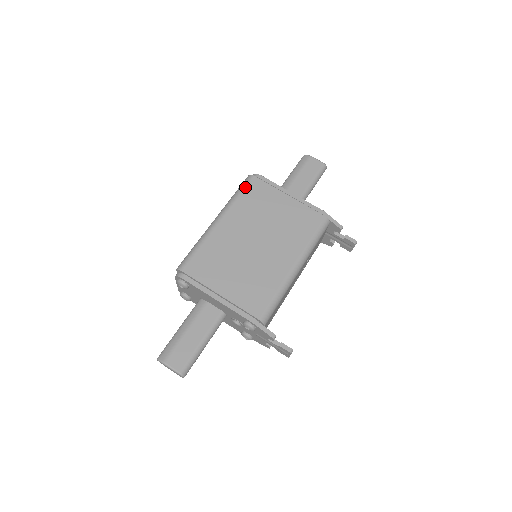
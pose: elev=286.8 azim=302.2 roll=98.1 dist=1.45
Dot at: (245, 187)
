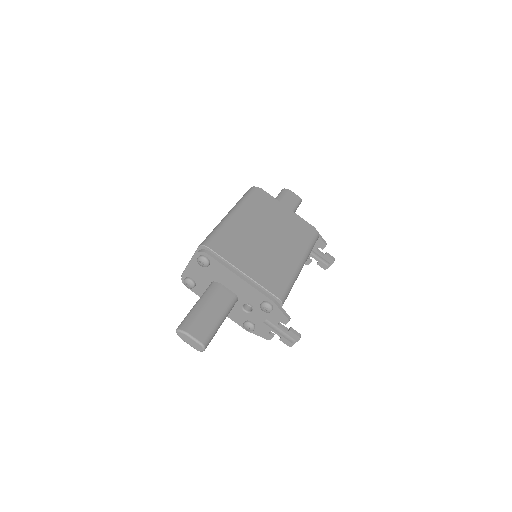
Dot at: (252, 194)
